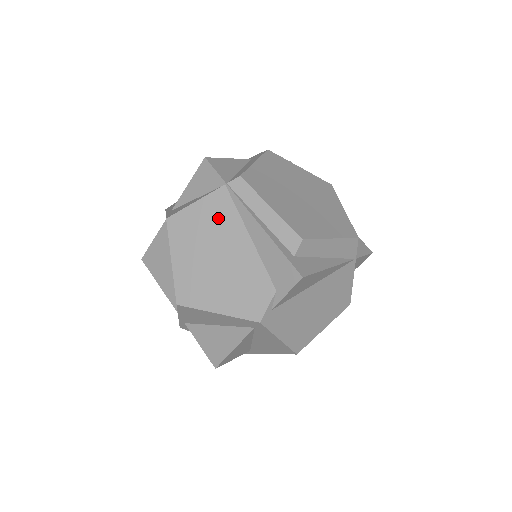
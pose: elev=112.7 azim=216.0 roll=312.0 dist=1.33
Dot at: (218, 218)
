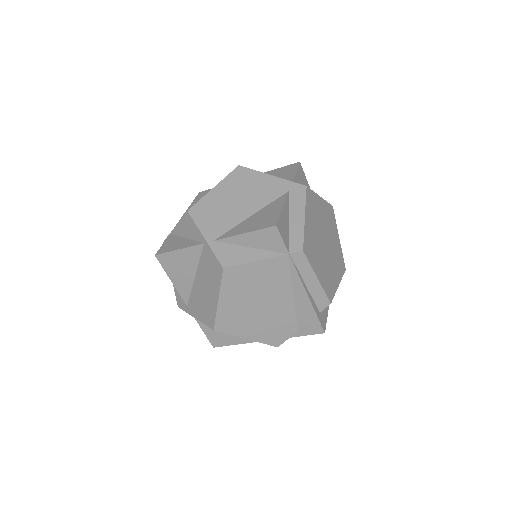
Dot at: (272, 278)
